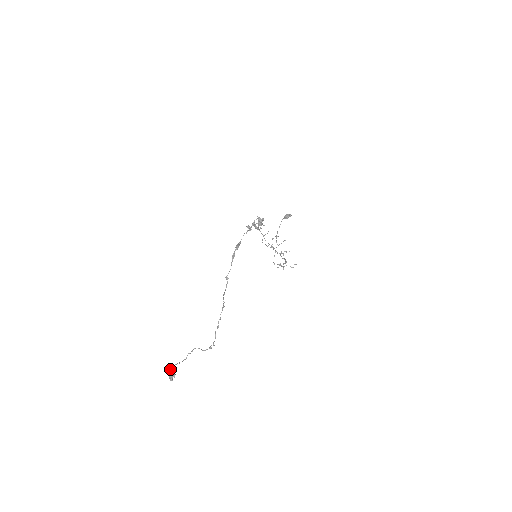
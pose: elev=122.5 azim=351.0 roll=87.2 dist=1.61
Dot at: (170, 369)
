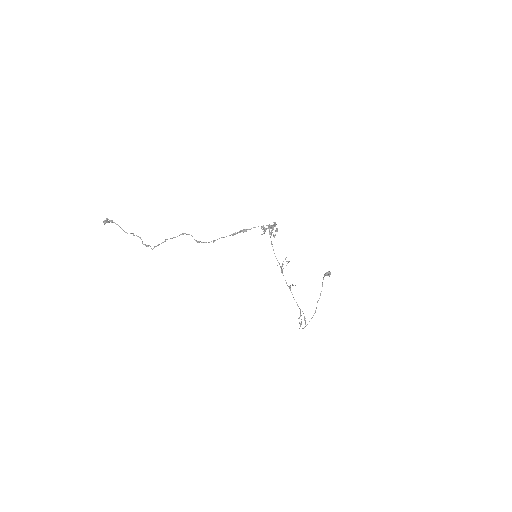
Dot at: (112, 221)
